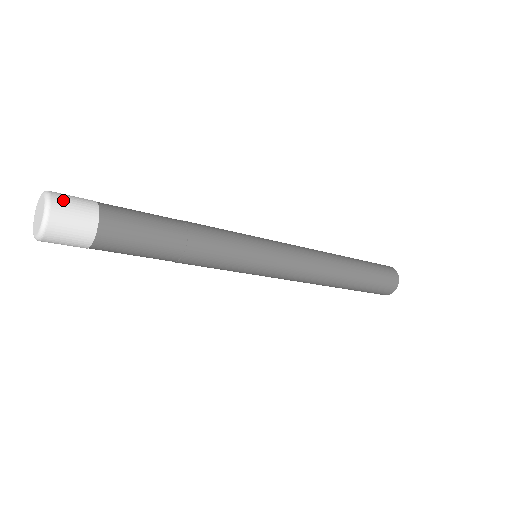
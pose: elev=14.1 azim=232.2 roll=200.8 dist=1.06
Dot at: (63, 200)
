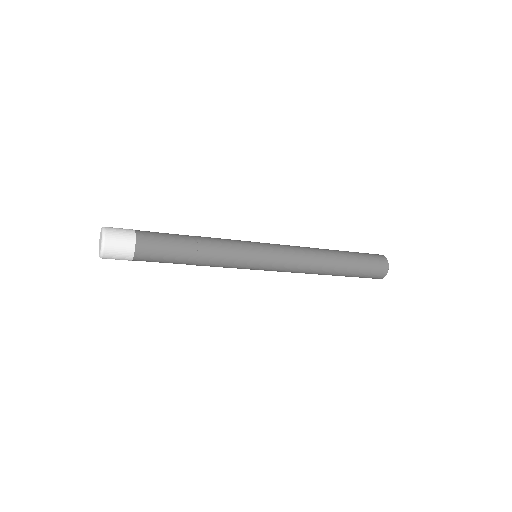
Dot at: (113, 237)
